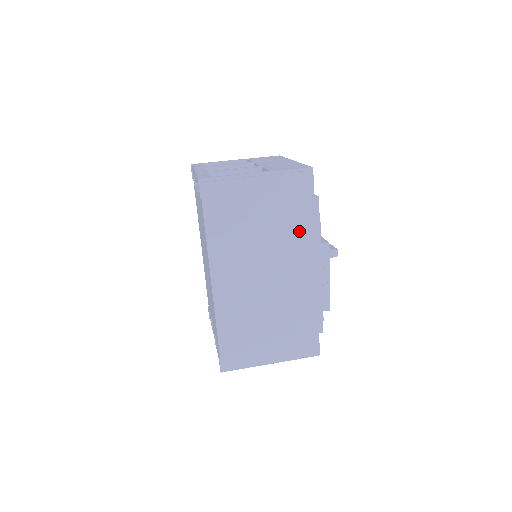
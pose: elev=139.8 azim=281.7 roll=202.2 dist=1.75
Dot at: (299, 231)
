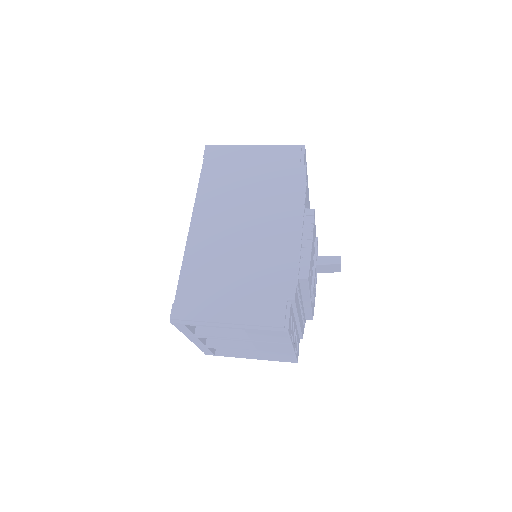
Dot at: (283, 191)
